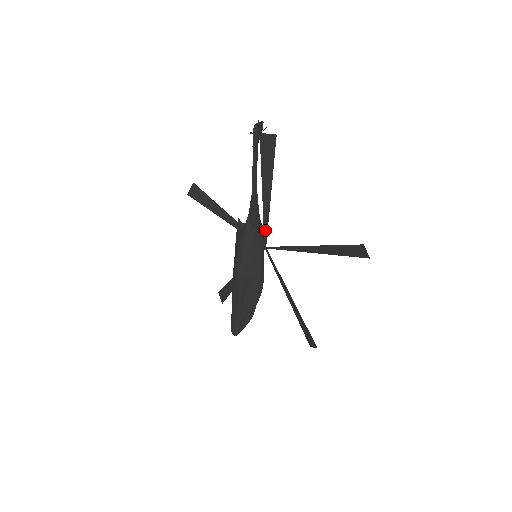
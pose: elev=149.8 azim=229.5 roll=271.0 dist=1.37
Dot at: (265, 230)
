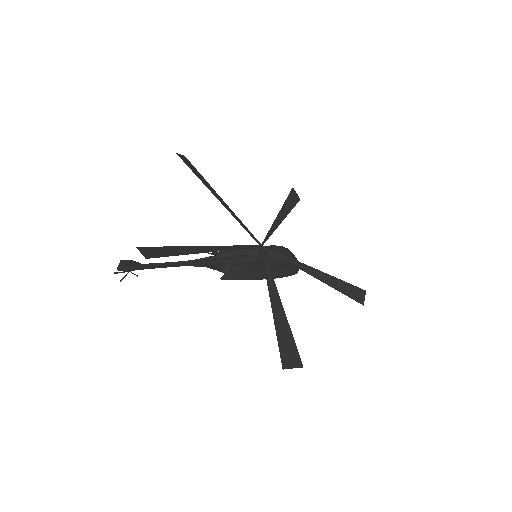
Dot at: (244, 247)
